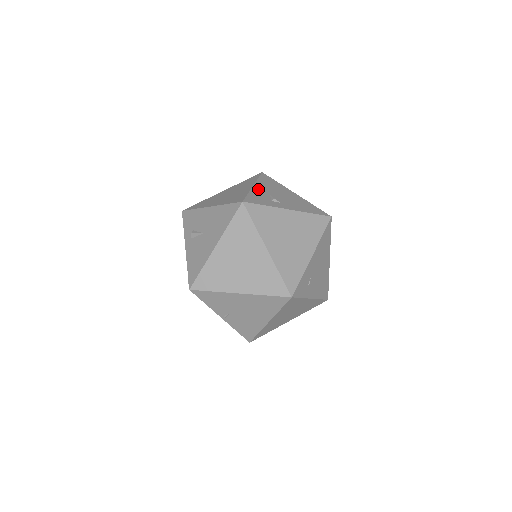
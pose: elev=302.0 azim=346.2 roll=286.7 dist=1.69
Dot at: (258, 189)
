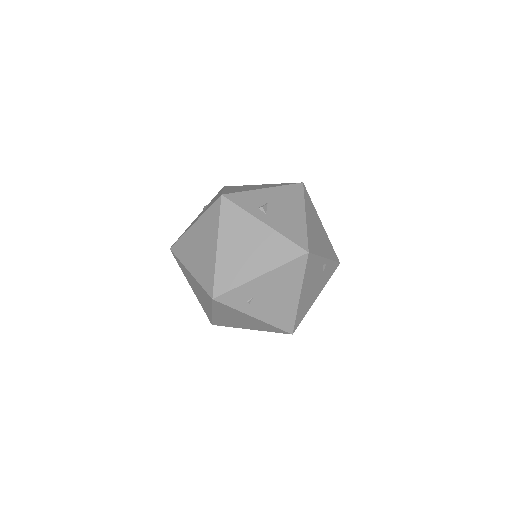
Dot at: (263, 193)
